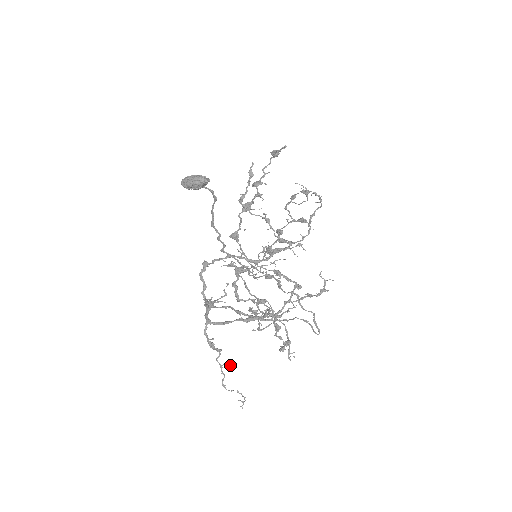
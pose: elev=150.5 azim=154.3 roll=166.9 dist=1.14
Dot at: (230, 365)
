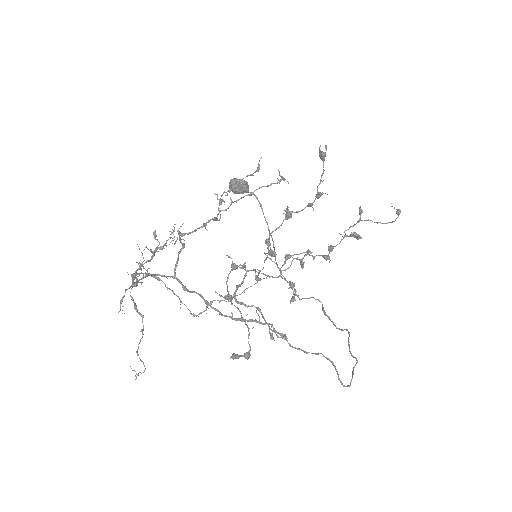
Dot at: (141, 331)
